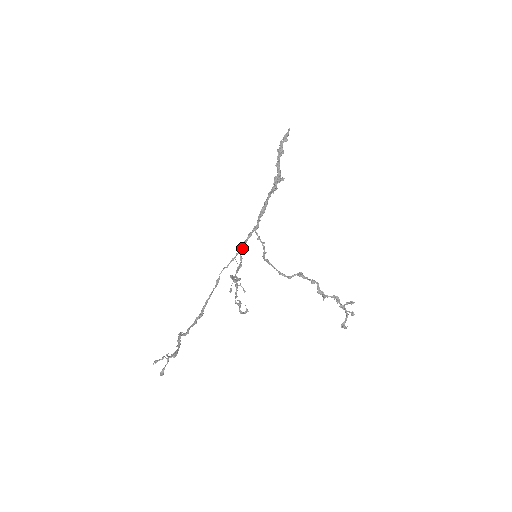
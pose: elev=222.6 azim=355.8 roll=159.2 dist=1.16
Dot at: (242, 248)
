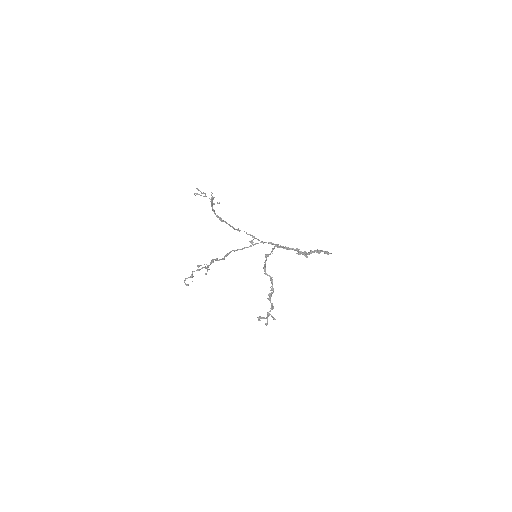
Dot at: (262, 241)
